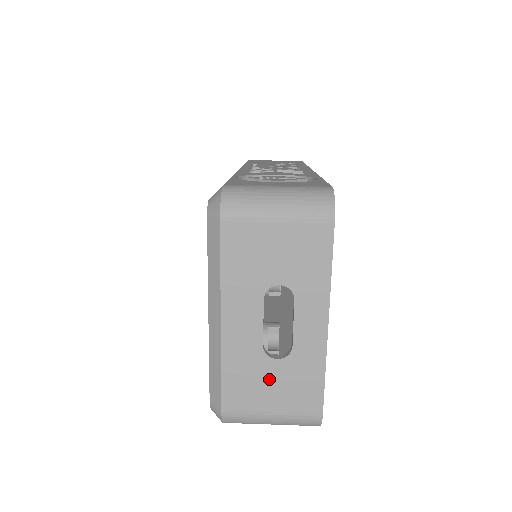
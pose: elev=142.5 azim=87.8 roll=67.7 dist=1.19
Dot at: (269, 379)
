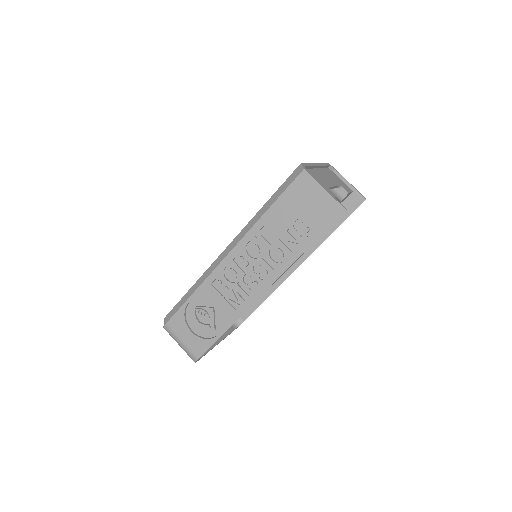
Dot at: occluded
